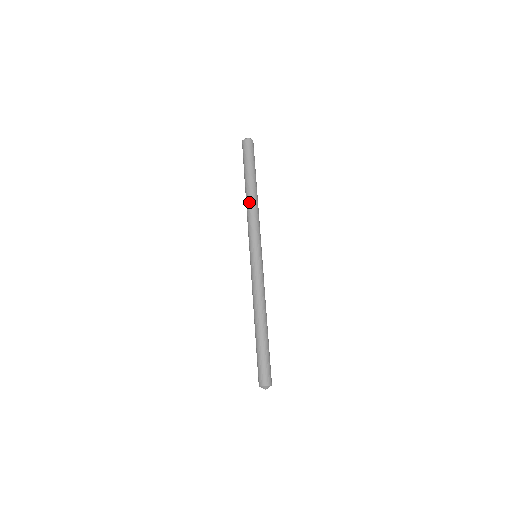
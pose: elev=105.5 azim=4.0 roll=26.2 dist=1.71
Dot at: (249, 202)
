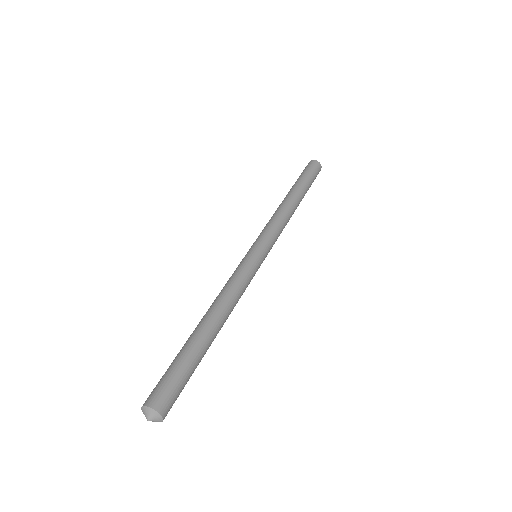
Dot at: (289, 206)
